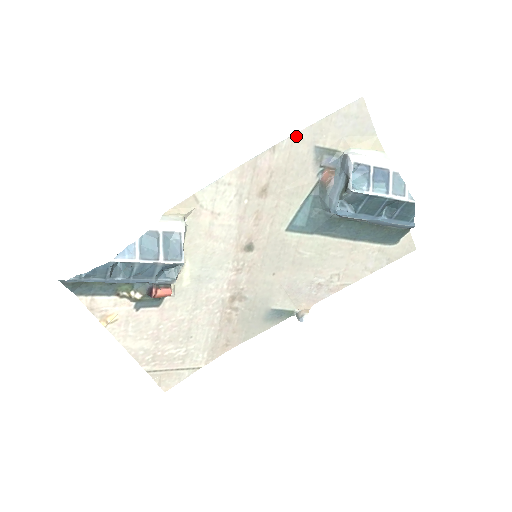
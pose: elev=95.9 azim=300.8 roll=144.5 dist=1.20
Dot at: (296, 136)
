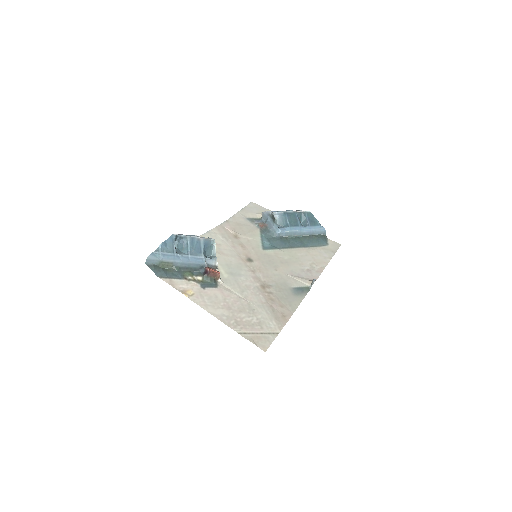
Dot at: (234, 216)
